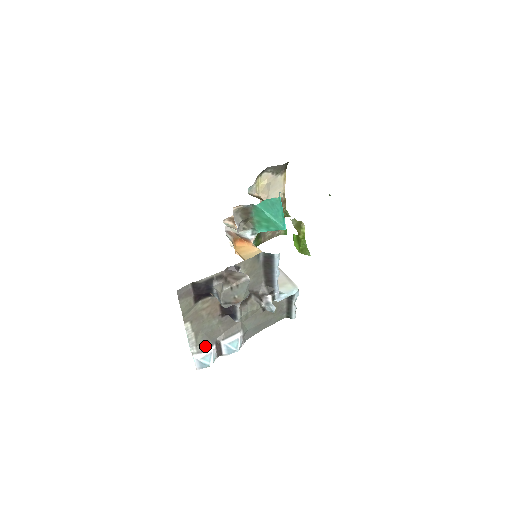
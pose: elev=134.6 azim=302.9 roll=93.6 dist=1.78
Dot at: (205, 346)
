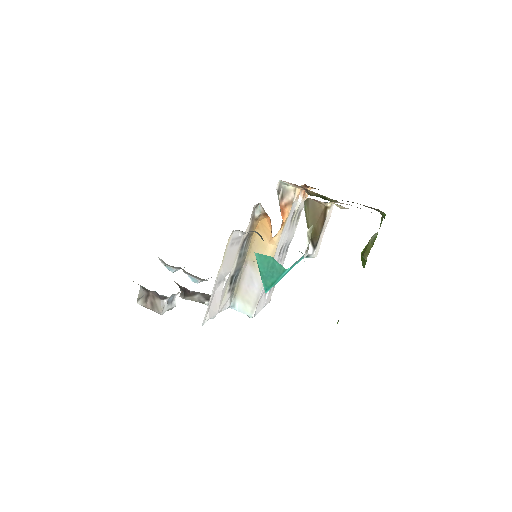
Dot at: (169, 265)
